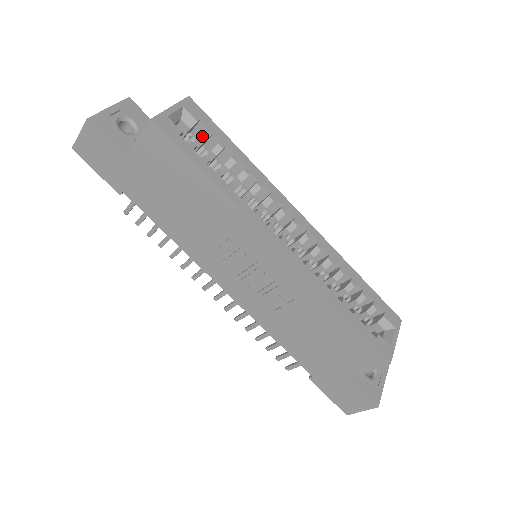
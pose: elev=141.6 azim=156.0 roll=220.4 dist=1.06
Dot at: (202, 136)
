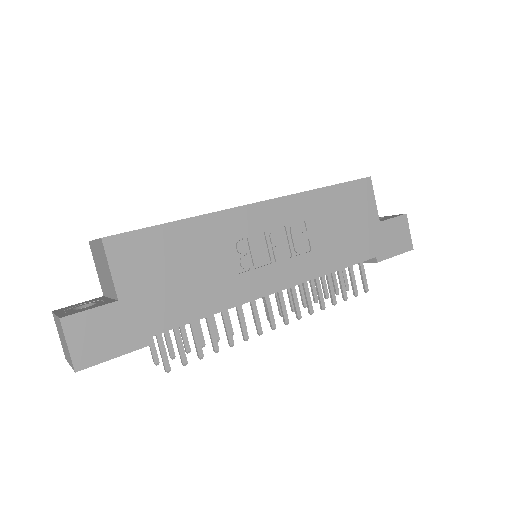
Dot at: occluded
